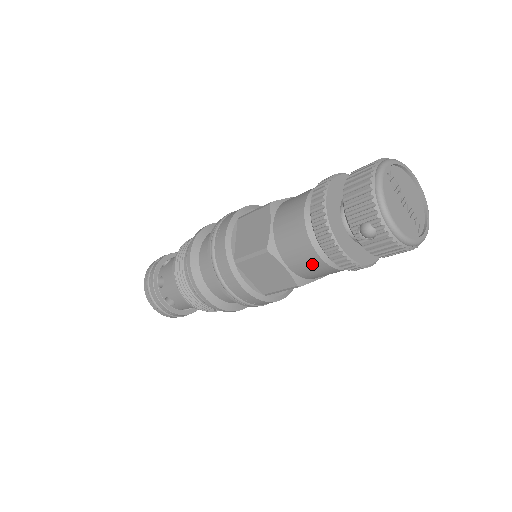
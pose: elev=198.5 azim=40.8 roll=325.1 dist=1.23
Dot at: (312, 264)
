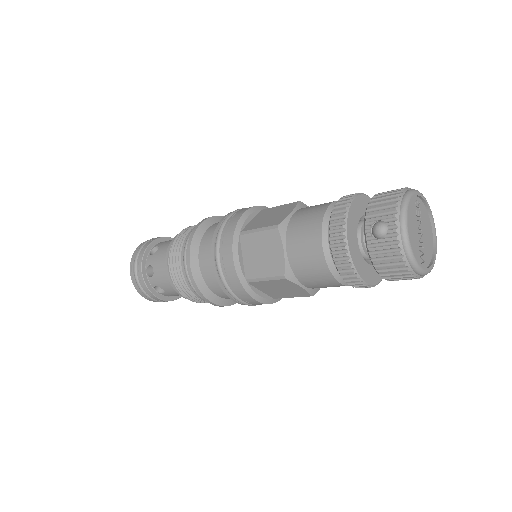
Dot at: (311, 254)
